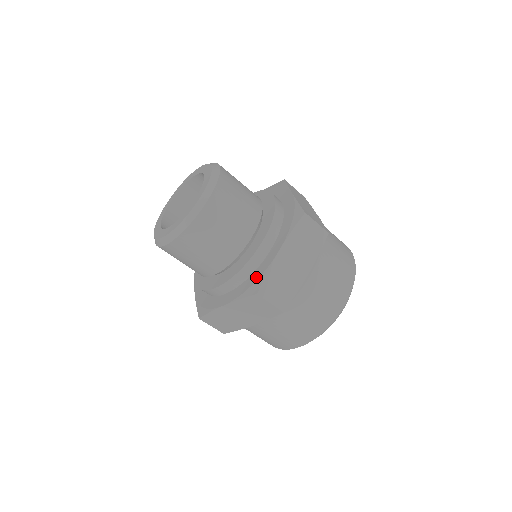
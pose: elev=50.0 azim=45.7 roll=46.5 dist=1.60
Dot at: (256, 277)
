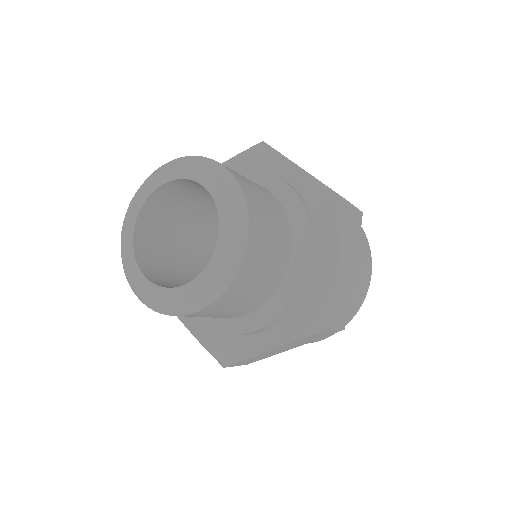
Dot at: (314, 306)
